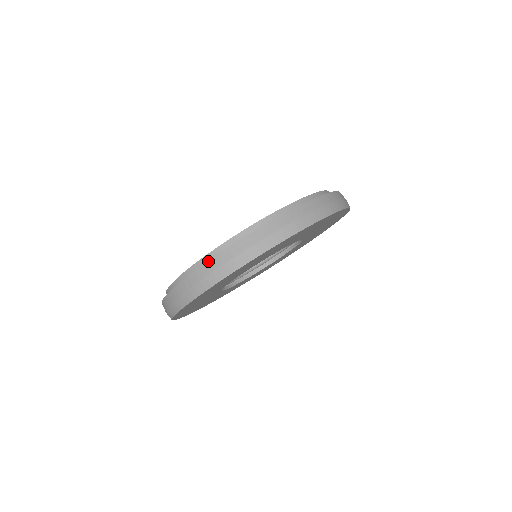
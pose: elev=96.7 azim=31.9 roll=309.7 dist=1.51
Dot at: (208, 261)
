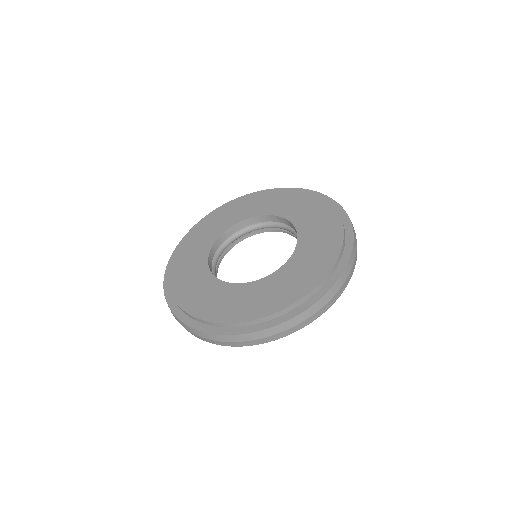
Dot at: (290, 320)
